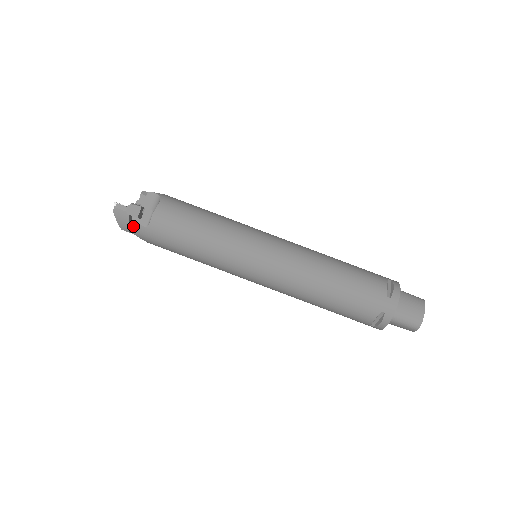
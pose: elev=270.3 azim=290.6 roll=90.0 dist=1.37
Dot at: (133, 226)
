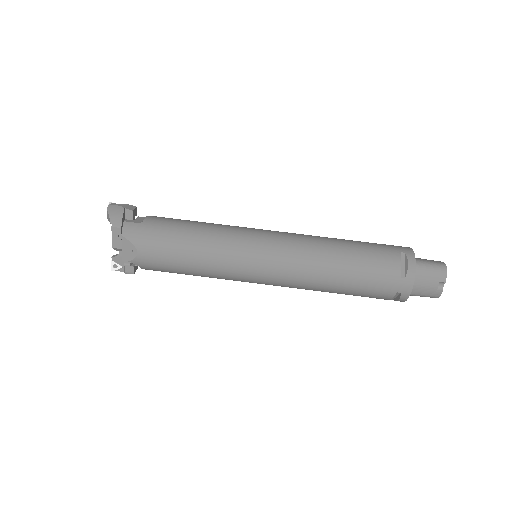
Dot at: (125, 225)
